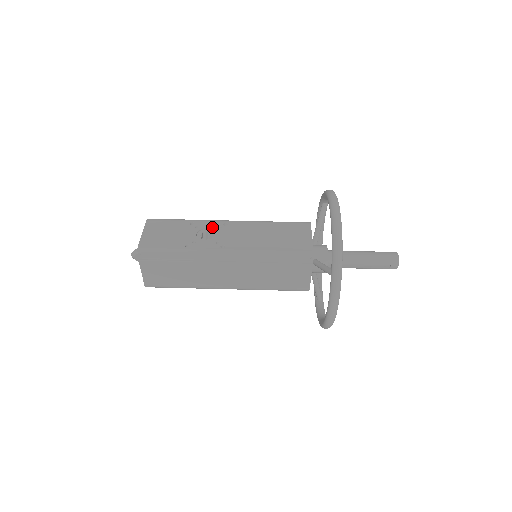
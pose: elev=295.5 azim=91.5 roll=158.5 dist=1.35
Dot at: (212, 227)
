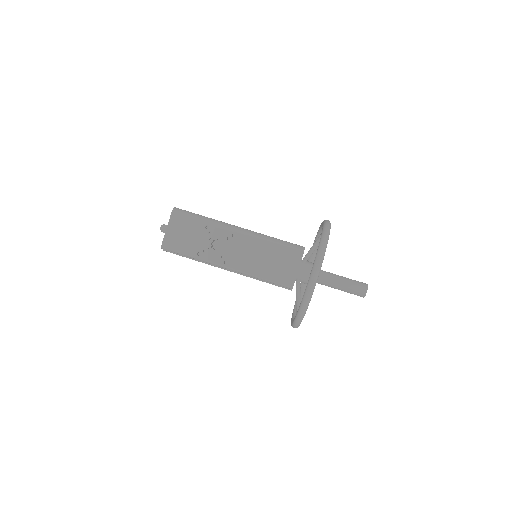
Dot at: (222, 237)
